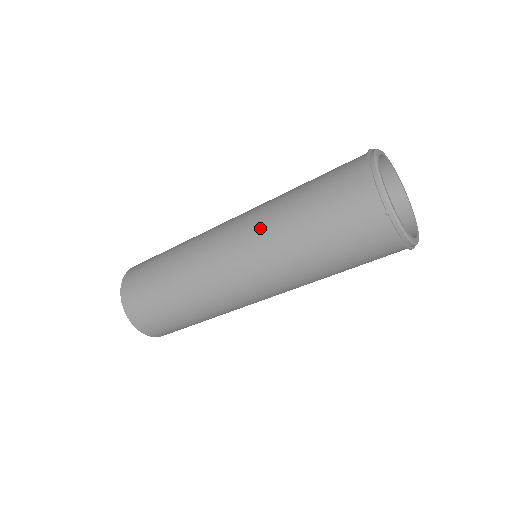
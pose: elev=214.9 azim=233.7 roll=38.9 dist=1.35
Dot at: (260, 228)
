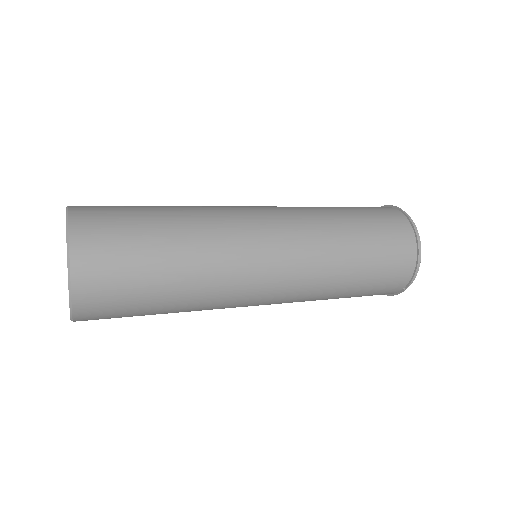
Dot at: (316, 269)
